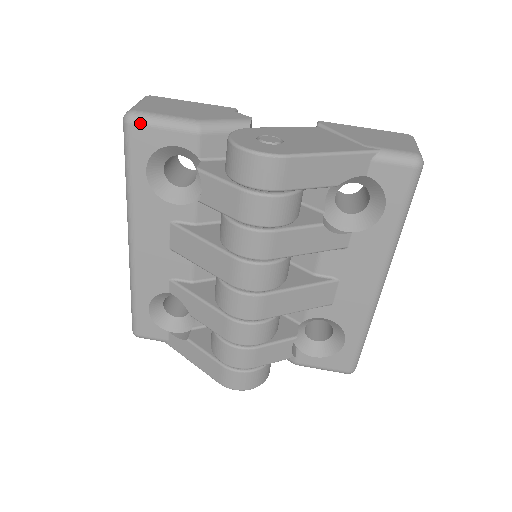
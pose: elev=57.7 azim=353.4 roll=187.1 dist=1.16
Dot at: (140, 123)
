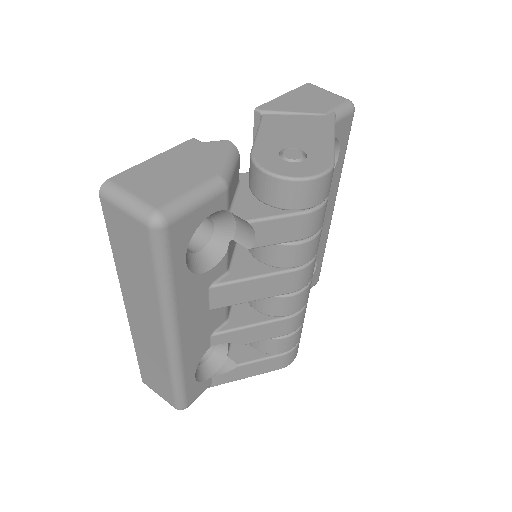
Dot at: (177, 218)
